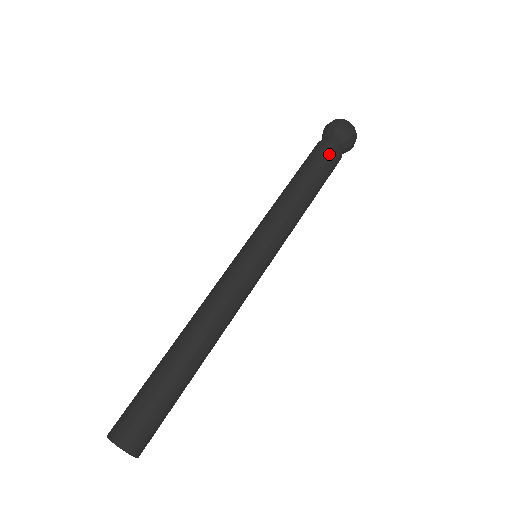
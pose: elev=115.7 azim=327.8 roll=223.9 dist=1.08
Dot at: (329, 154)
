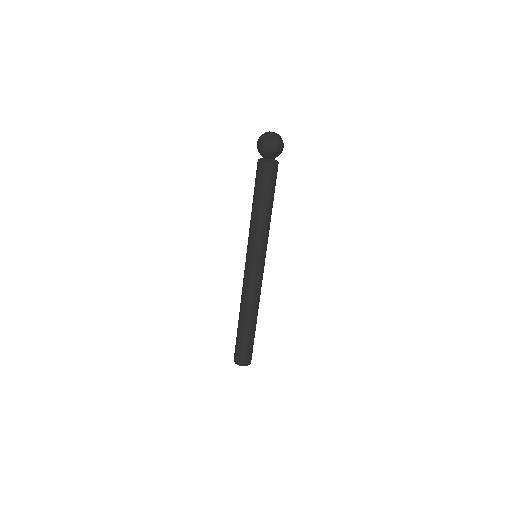
Dot at: (272, 174)
